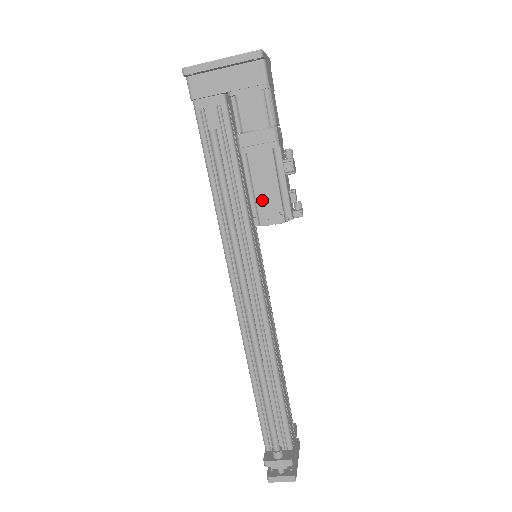
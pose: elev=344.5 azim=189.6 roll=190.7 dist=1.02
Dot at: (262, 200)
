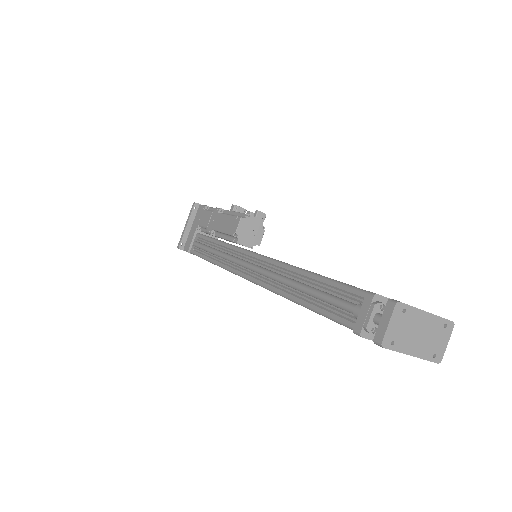
Dot at: (227, 229)
